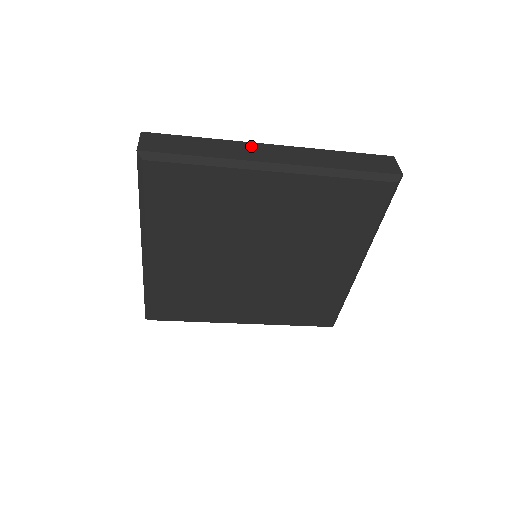
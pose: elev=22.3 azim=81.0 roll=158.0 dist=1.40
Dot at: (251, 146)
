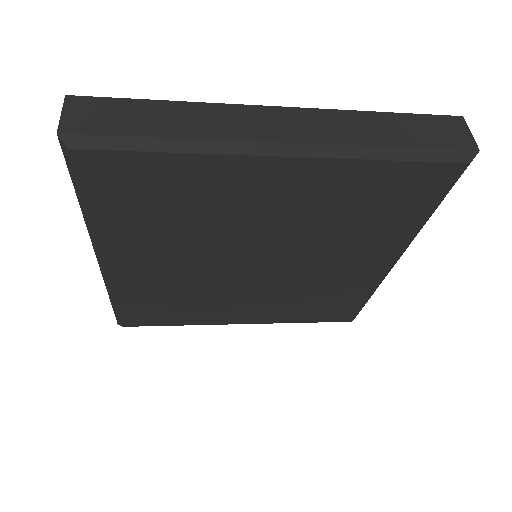
Dot at: (244, 112)
